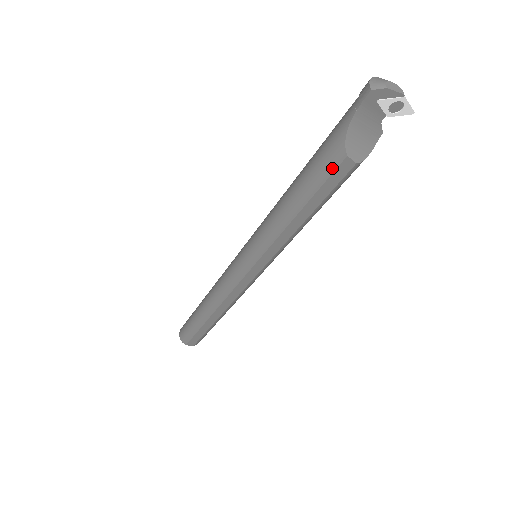
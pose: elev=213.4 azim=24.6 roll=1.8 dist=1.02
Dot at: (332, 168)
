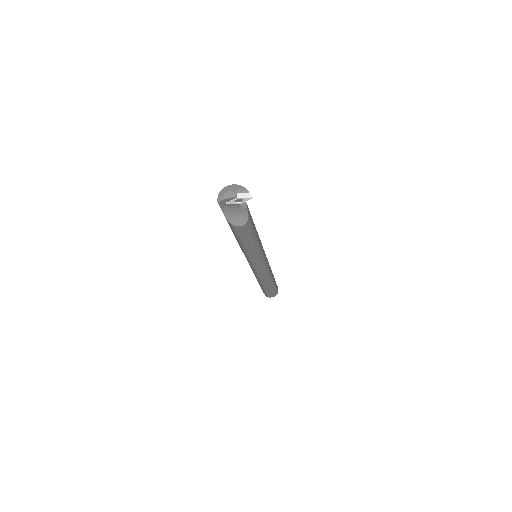
Dot at: (234, 230)
